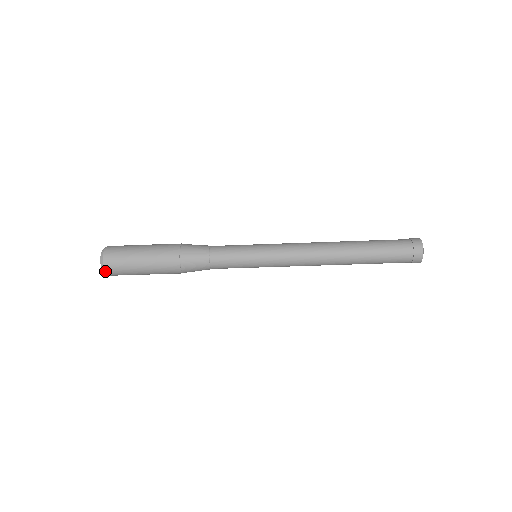
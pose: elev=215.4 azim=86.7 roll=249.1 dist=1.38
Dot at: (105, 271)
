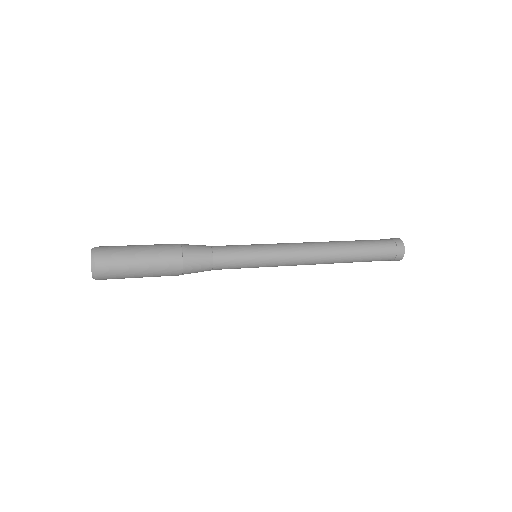
Dot at: occluded
